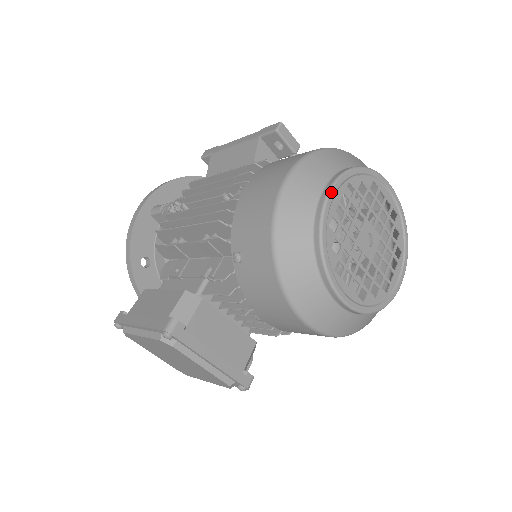
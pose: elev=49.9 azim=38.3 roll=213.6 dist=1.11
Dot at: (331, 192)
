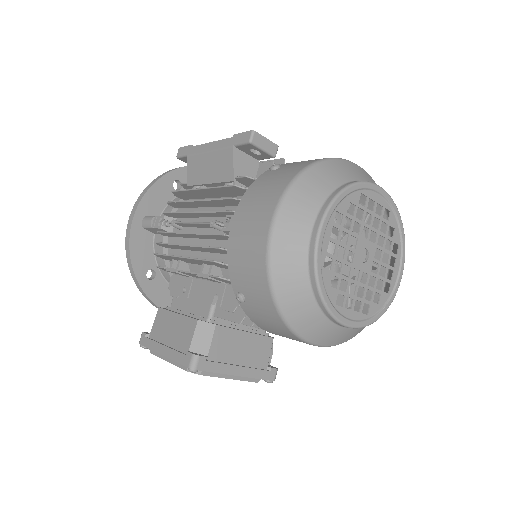
Dot at: (320, 234)
